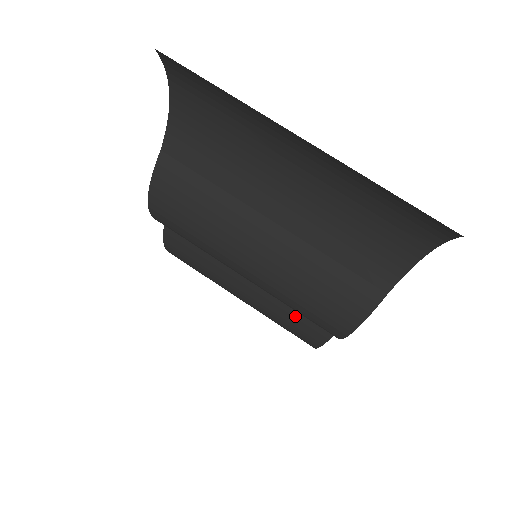
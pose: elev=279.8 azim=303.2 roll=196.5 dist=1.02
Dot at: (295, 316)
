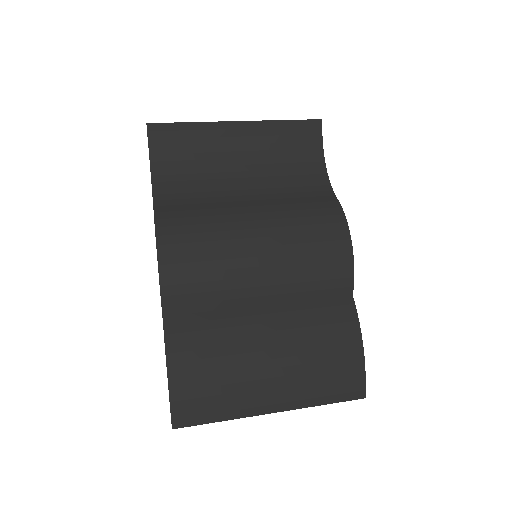
Dot at: (320, 314)
